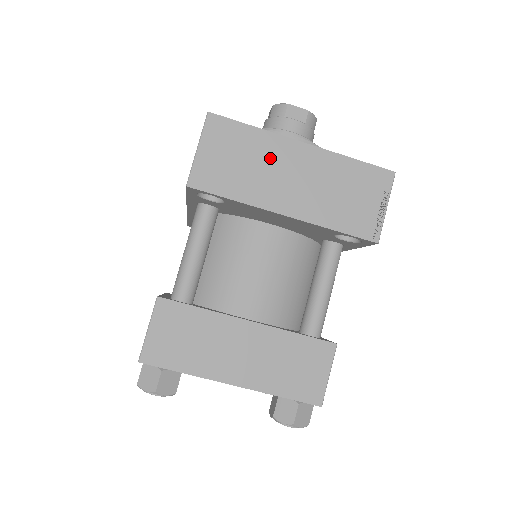
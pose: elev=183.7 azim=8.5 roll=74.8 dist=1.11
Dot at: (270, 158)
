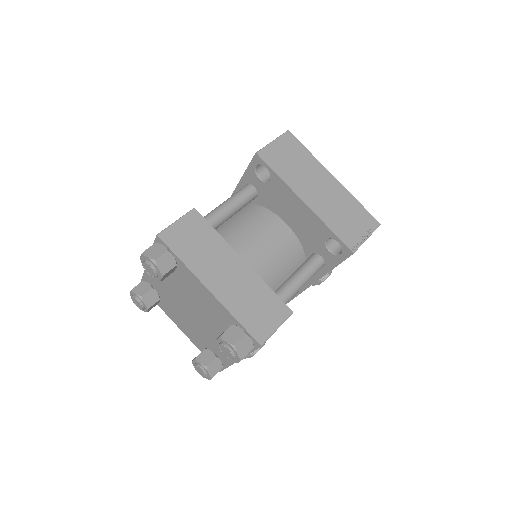
Dot at: (311, 171)
